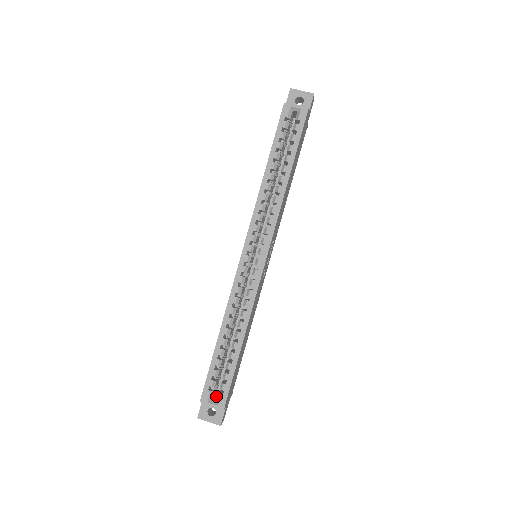
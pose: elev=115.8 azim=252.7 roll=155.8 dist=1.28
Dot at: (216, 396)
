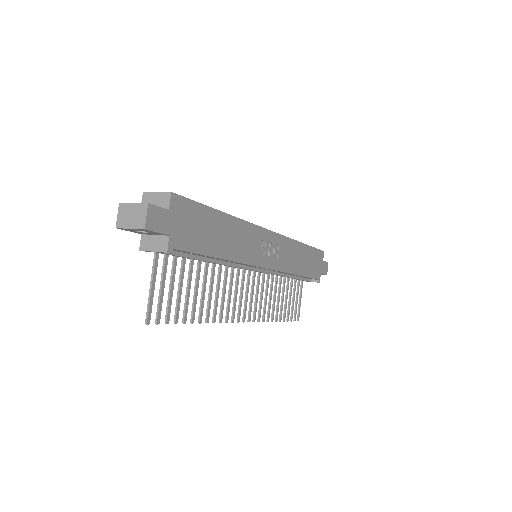
Dot at: occluded
